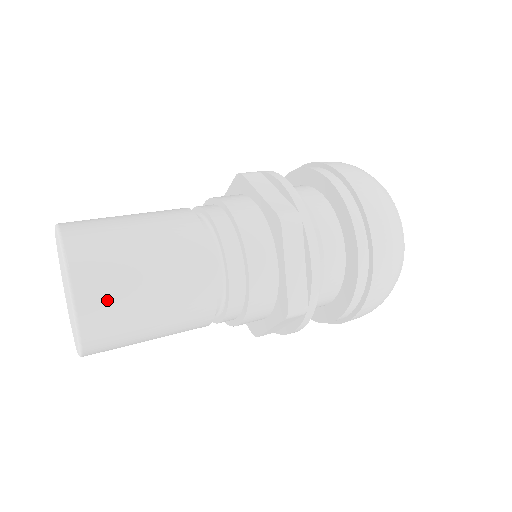
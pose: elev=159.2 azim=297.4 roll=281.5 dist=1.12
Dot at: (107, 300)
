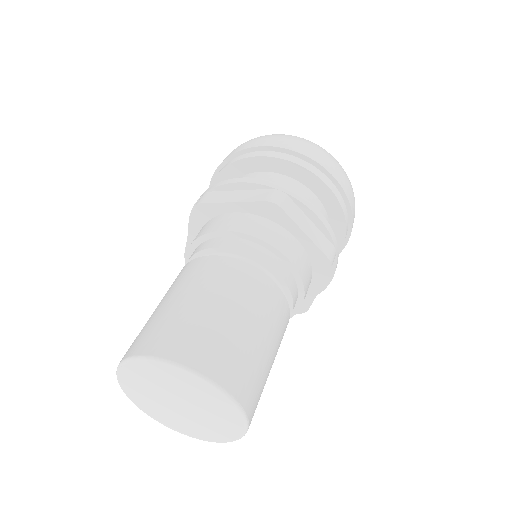
Dot at: occluded
